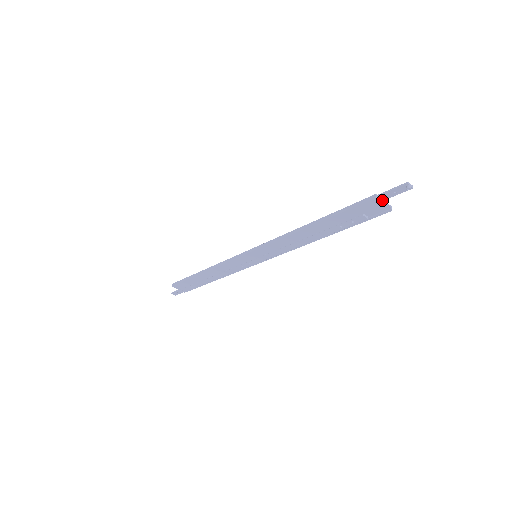
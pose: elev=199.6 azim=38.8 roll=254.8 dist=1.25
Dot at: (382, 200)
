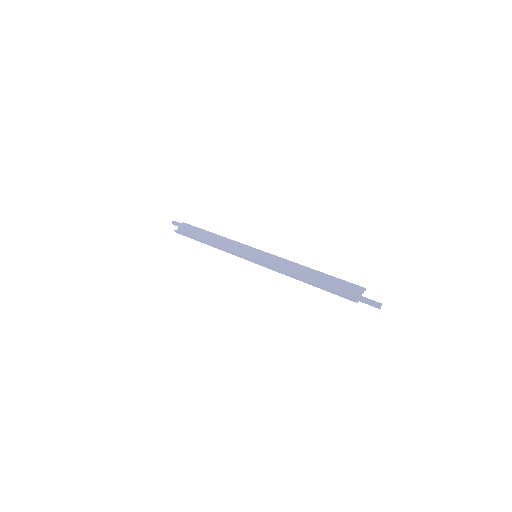
Dot at: (360, 297)
